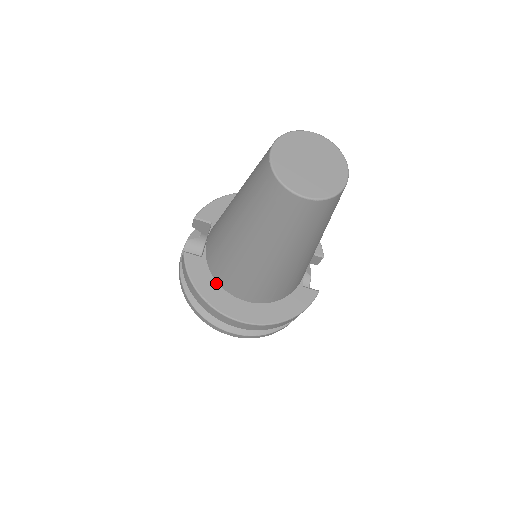
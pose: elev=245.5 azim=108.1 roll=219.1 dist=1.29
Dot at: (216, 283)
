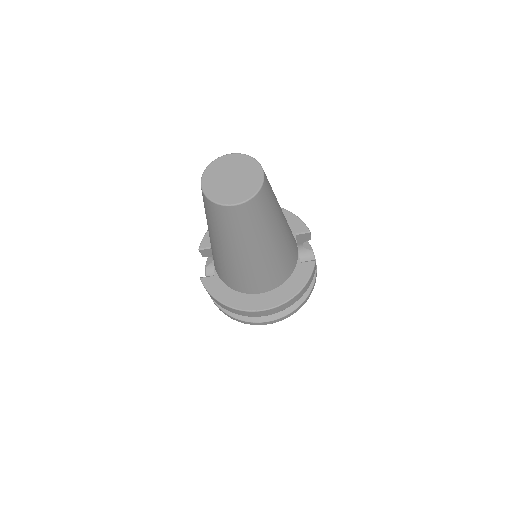
Dot at: (232, 290)
